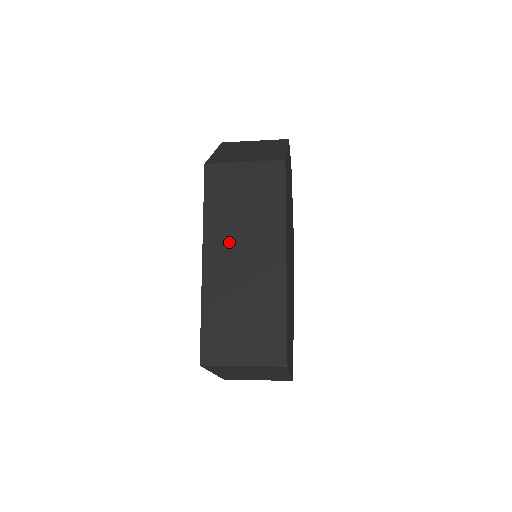
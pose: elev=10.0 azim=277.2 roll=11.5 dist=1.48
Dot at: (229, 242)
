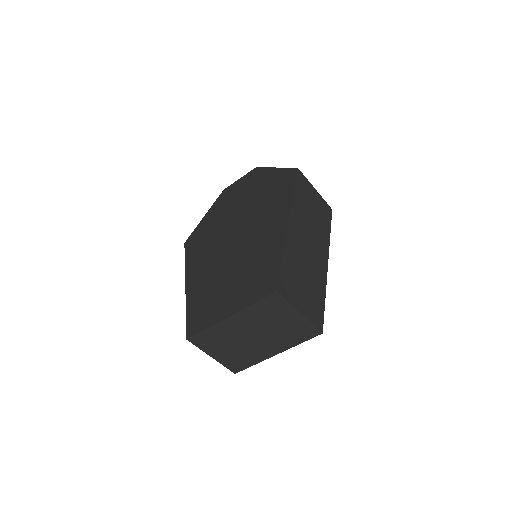
Dot at: (304, 225)
